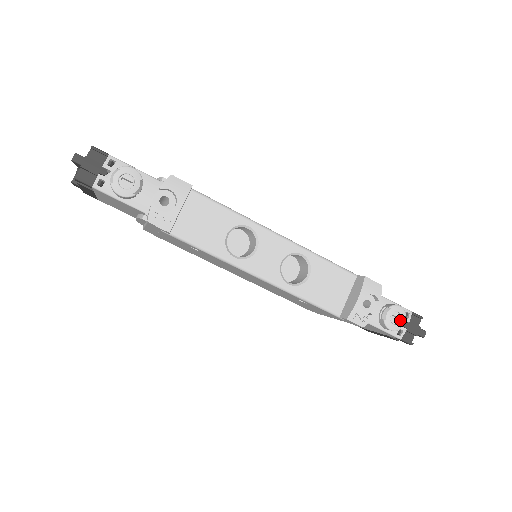
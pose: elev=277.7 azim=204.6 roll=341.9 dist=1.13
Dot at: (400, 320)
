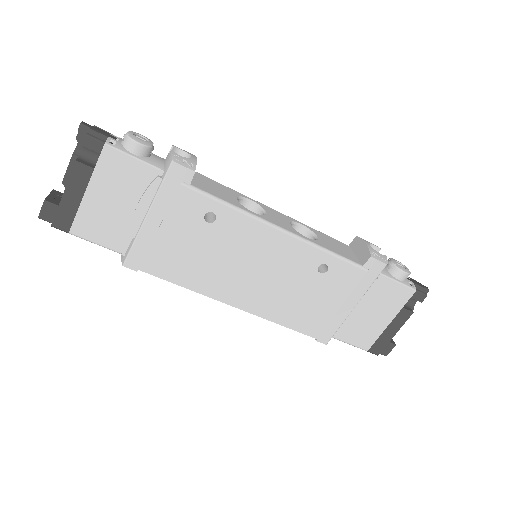
Dot at: (404, 267)
